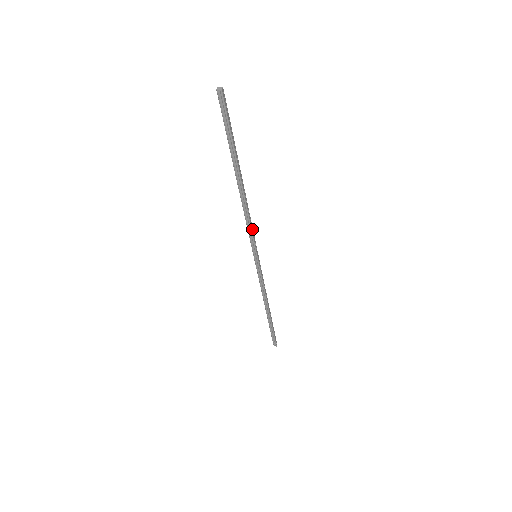
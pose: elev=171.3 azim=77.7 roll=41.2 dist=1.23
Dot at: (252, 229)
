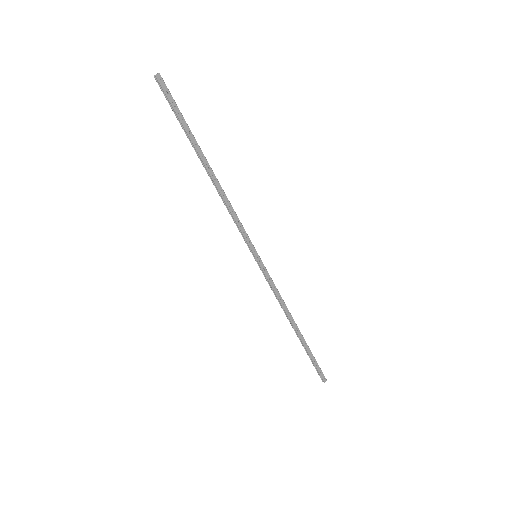
Dot at: (239, 223)
